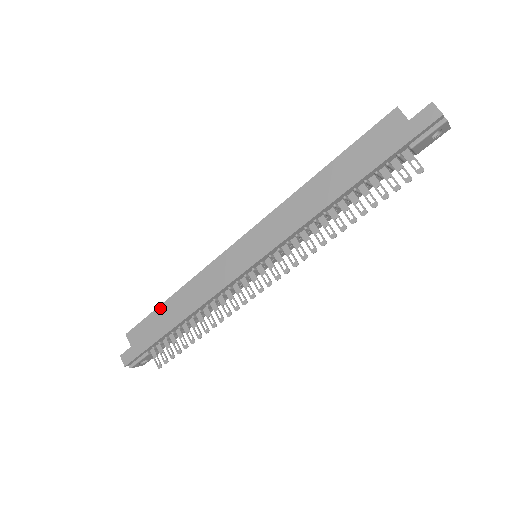
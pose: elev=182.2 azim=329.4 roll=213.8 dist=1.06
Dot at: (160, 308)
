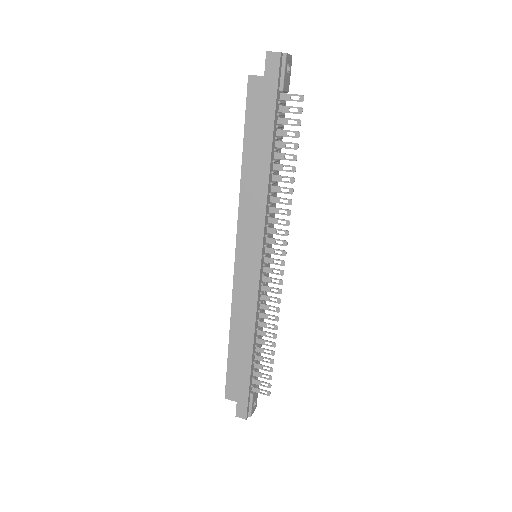
Dot at: (230, 356)
